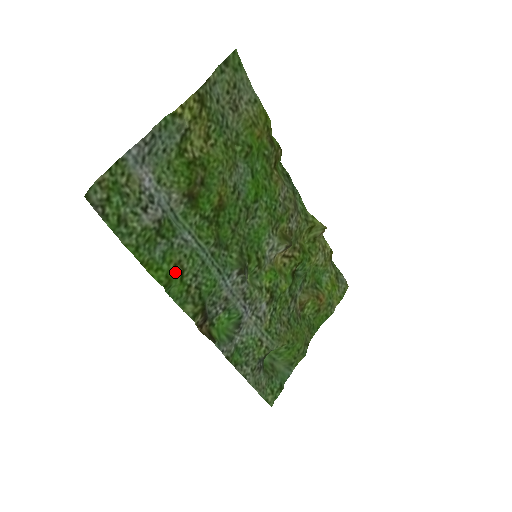
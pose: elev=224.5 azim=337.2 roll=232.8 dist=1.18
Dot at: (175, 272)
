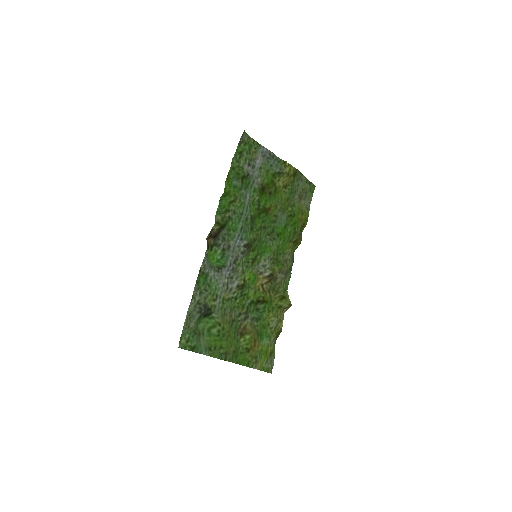
Dot at: (232, 196)
